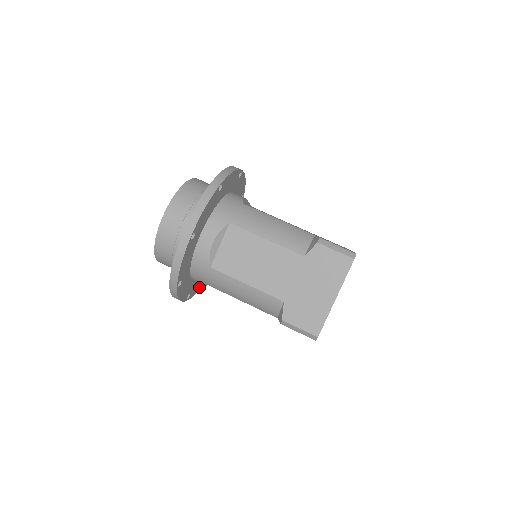
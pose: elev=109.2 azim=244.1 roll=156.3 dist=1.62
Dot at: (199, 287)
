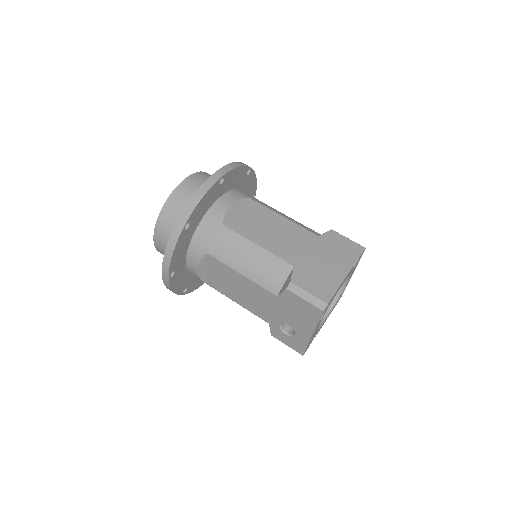
Dot at: (177, 288)
